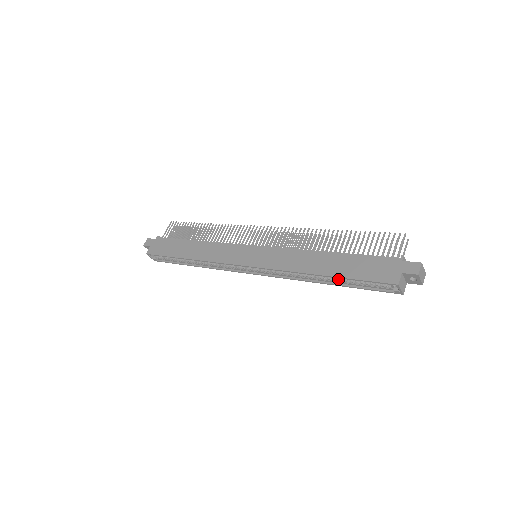
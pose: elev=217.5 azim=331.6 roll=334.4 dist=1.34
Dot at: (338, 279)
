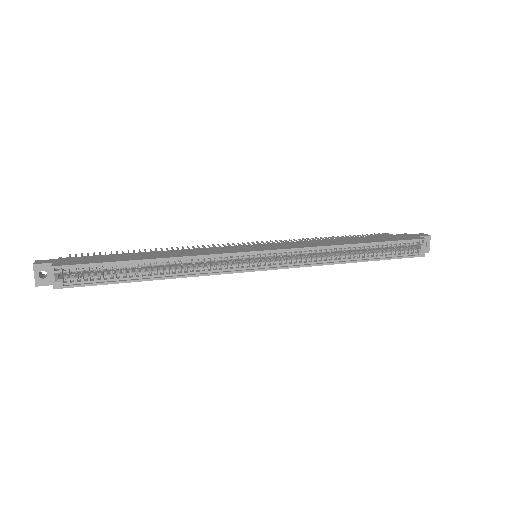
Dot at: (367, 253)
